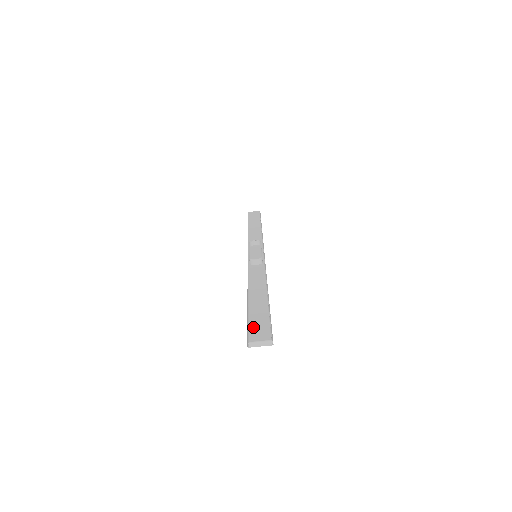
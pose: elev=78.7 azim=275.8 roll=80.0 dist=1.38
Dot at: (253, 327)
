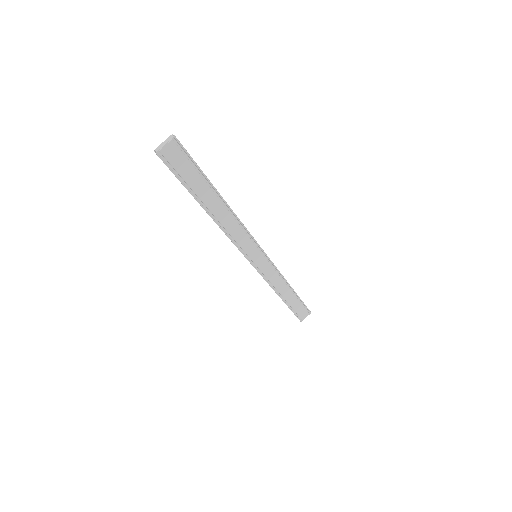
Dot at: (172, 164)
